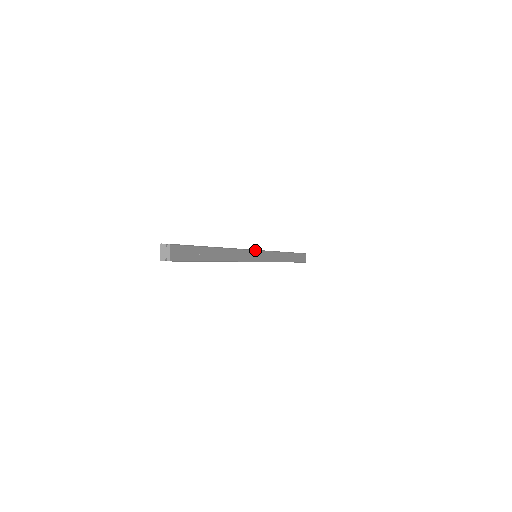
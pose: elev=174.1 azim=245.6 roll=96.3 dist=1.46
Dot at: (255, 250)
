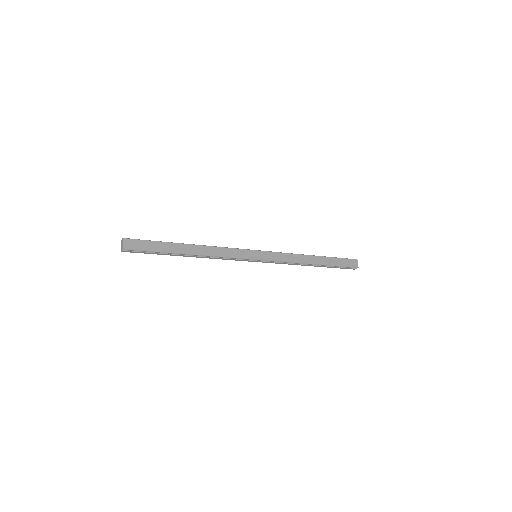
Dot at: (249, 250)
